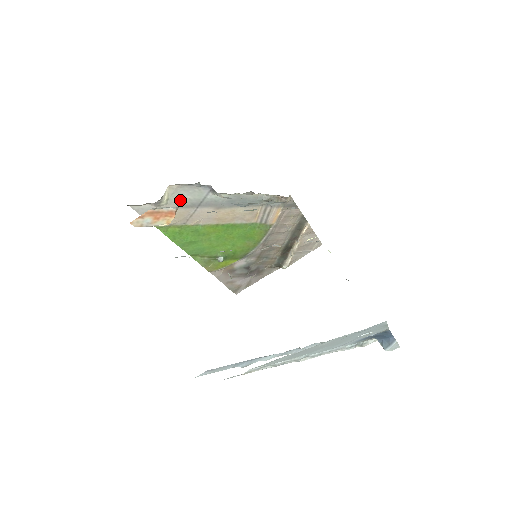
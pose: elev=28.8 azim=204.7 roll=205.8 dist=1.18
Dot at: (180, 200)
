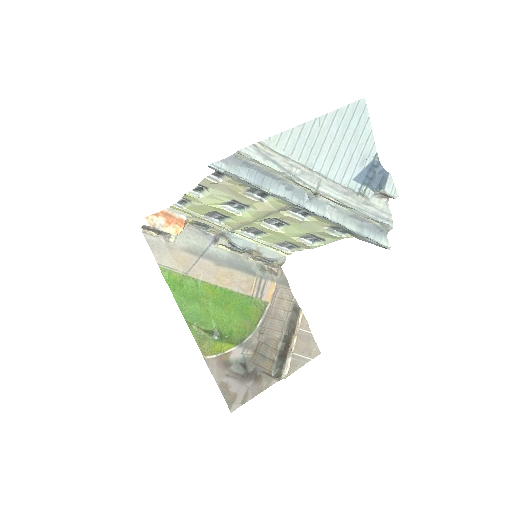
Dot at: (186, 243)
